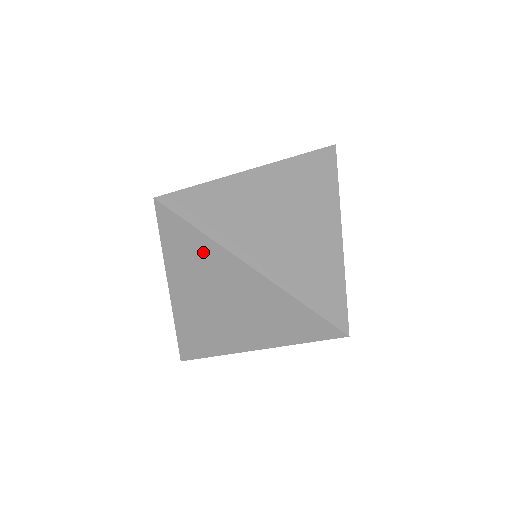
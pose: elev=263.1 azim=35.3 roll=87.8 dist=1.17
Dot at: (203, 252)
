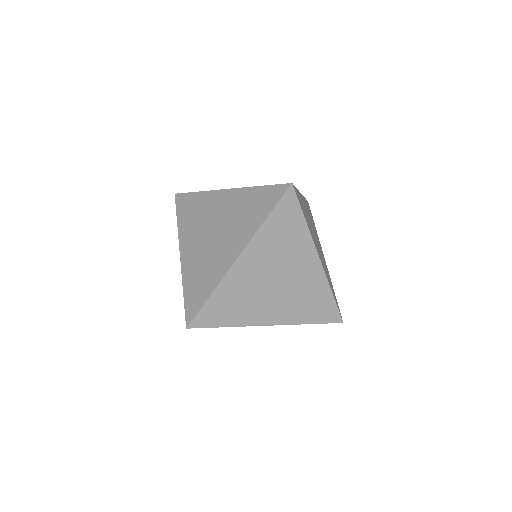
Dot at: (199, 204)
